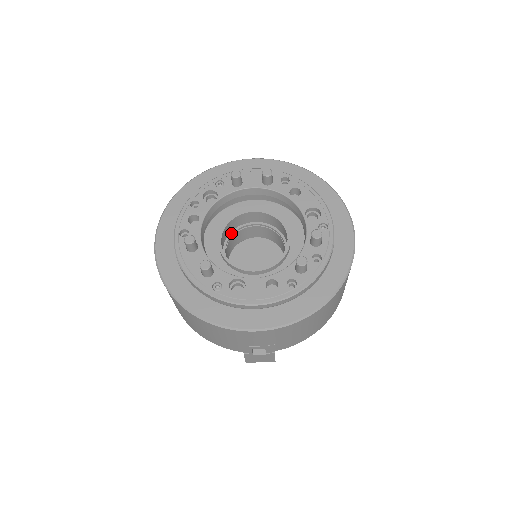
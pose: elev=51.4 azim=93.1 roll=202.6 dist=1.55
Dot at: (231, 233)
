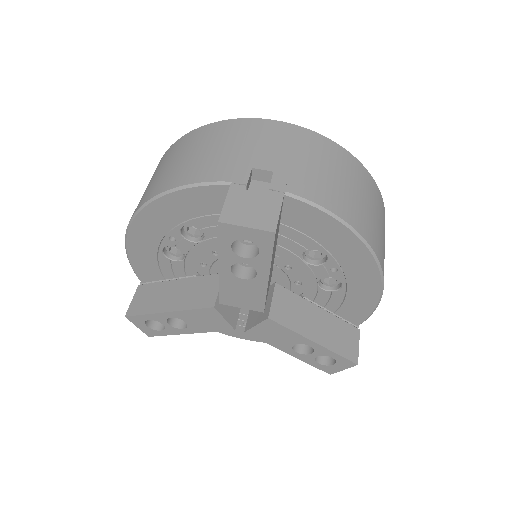
Dot at: occluded
